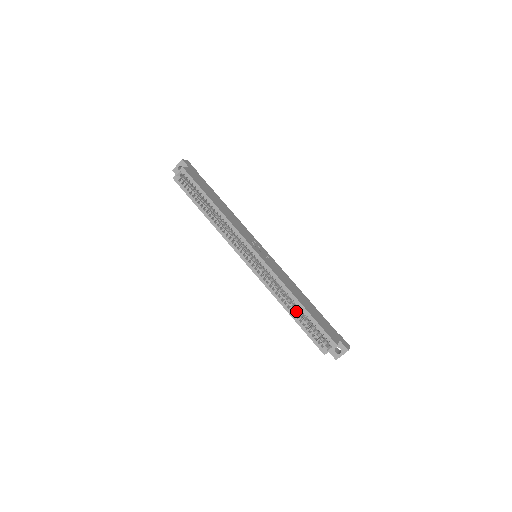
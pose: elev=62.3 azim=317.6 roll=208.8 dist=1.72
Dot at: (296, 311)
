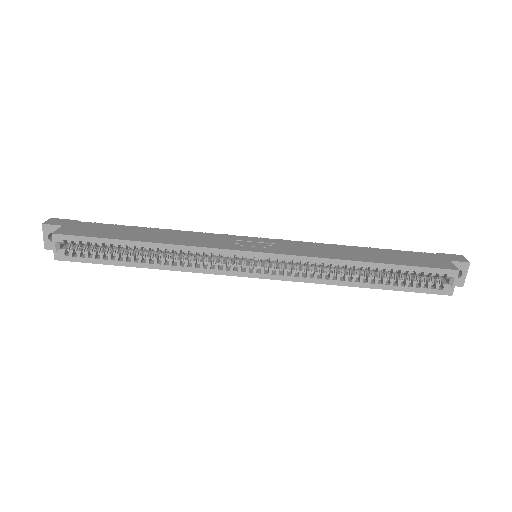
Dot at: (370, 276)
